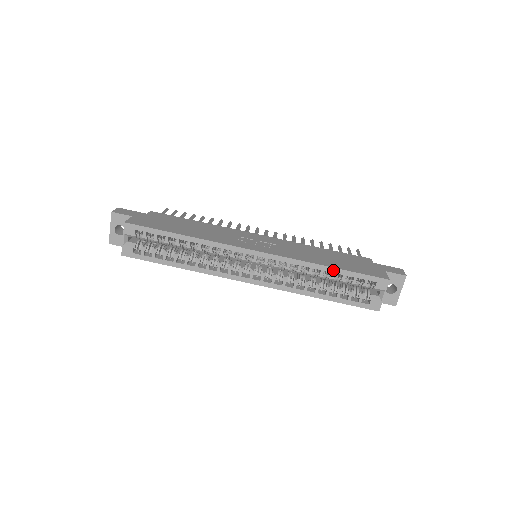
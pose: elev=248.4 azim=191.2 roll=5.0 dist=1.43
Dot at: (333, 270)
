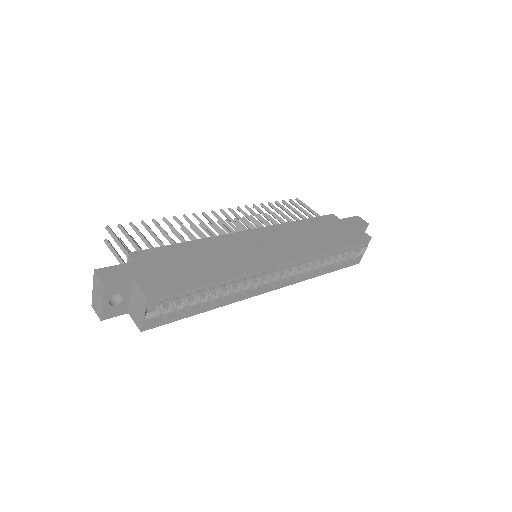
Dot at: (337, 248)
